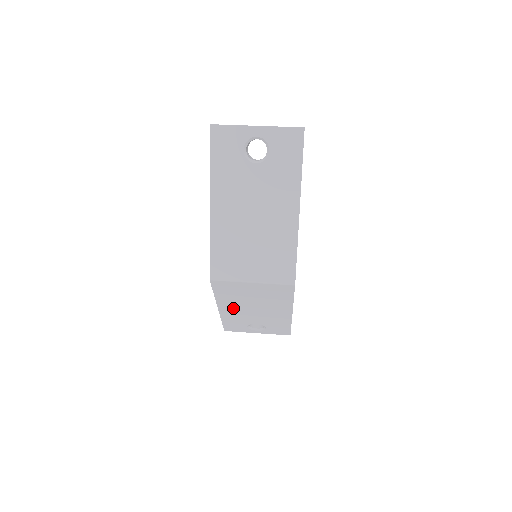
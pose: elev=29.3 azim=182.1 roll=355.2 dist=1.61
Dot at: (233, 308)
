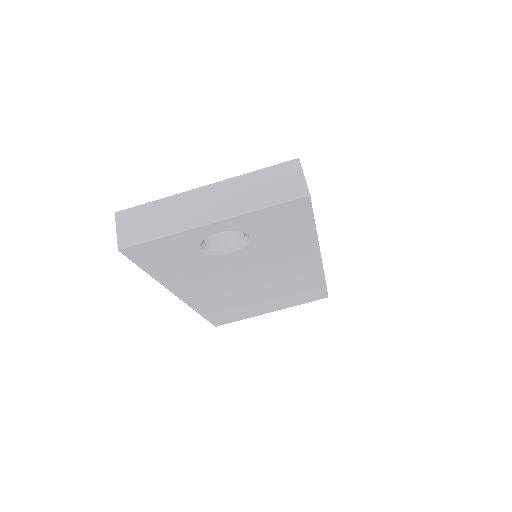
Dot at: occluded
